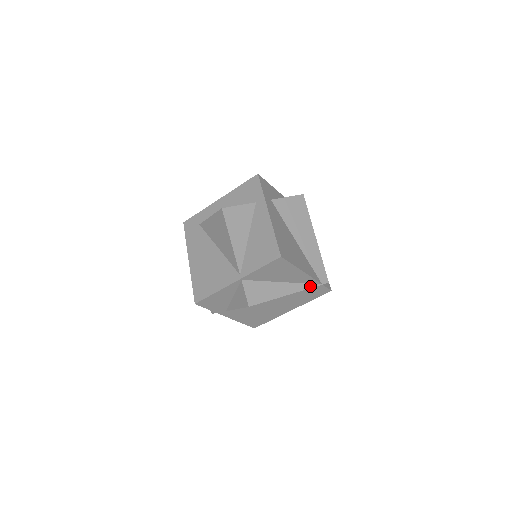
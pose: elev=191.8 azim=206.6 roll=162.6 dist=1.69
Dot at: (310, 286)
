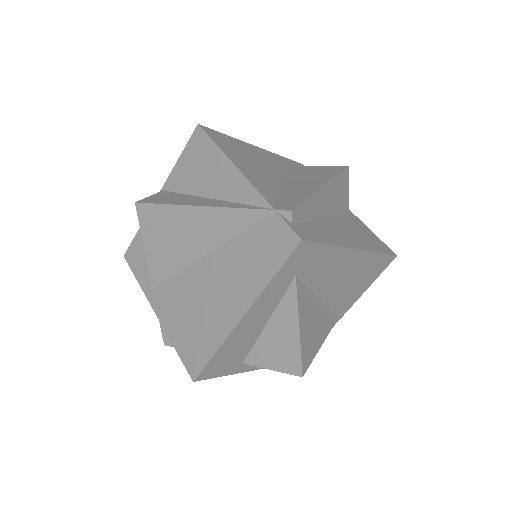
Dot at: (249, 207)
